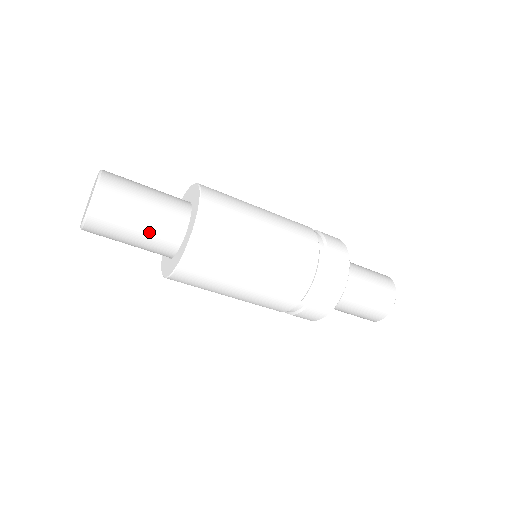
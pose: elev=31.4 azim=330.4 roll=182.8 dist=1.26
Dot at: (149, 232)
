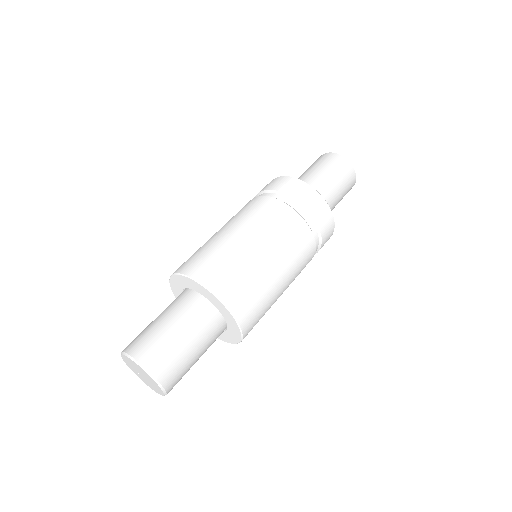
Dot at: (205, 347)
